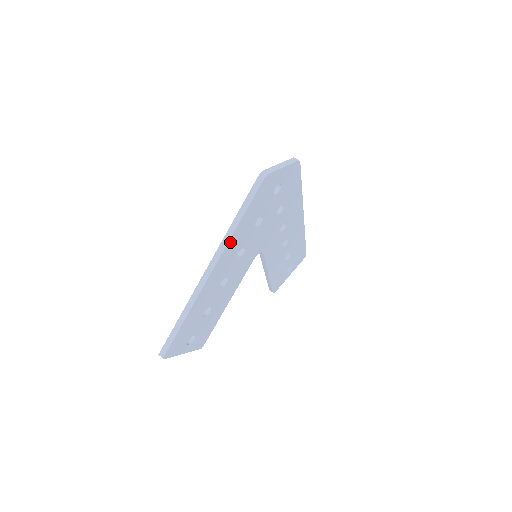
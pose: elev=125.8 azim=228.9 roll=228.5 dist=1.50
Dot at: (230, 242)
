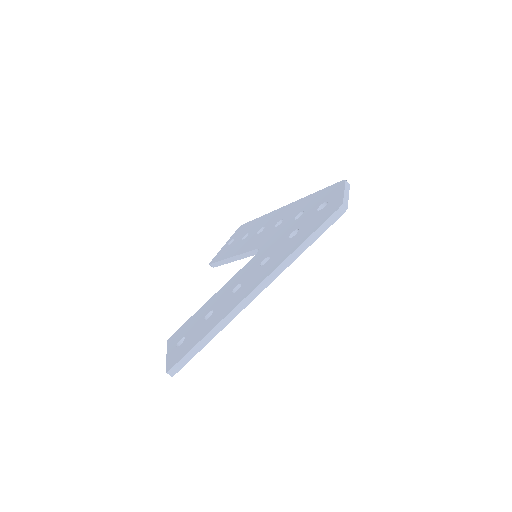
Dot at: (285, 267)
